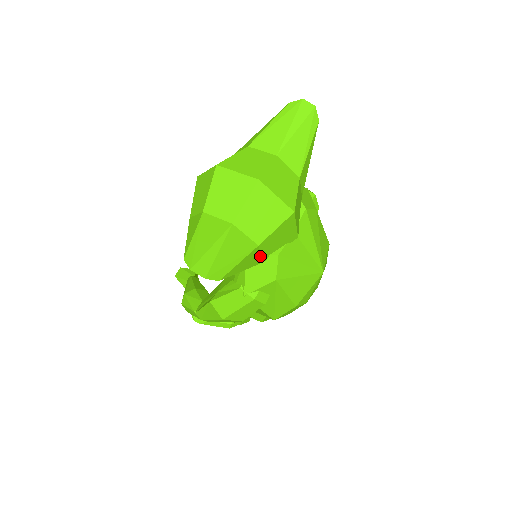
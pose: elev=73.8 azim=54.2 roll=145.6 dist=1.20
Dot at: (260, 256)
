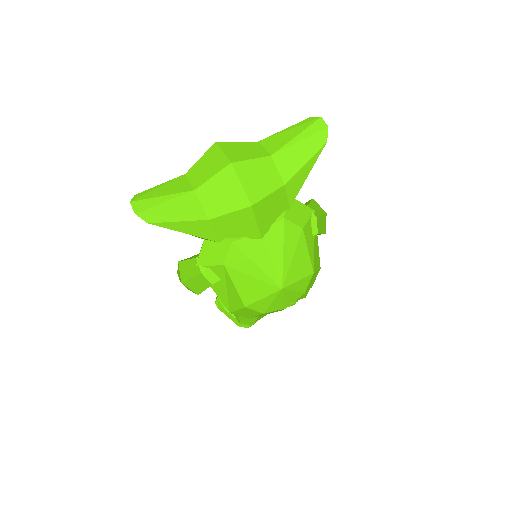
Dot at: (212, 233)
